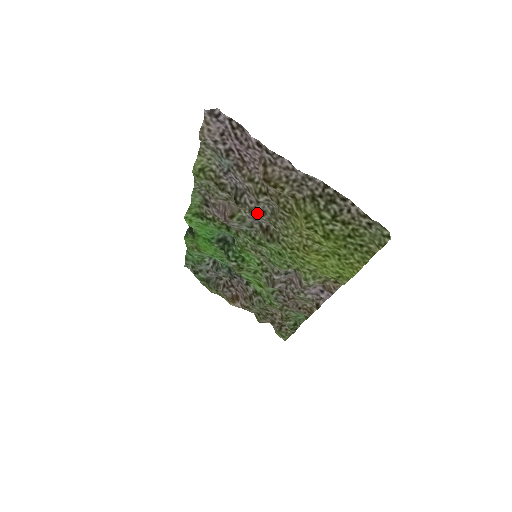
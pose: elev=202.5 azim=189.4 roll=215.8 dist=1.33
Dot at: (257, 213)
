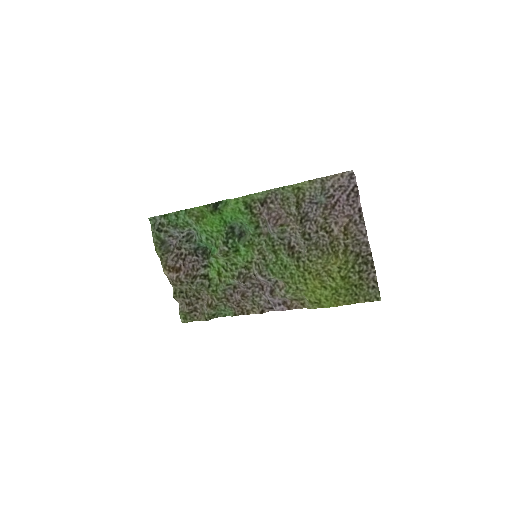
Dot at: (306, 237)
